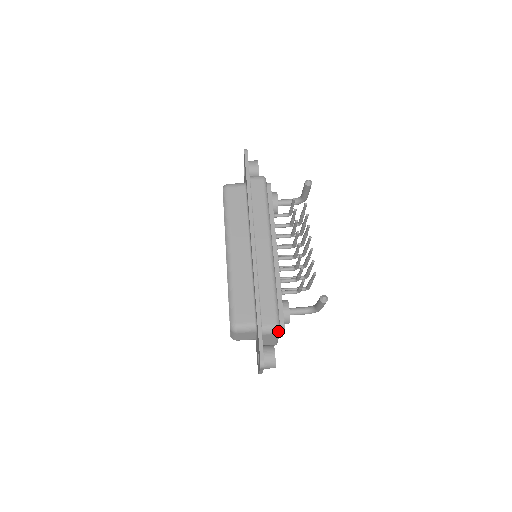
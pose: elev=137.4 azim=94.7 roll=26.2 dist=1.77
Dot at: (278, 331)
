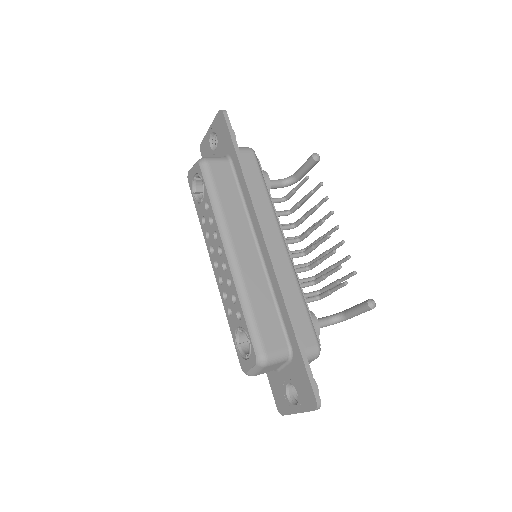
Dot at: (319, 354)
